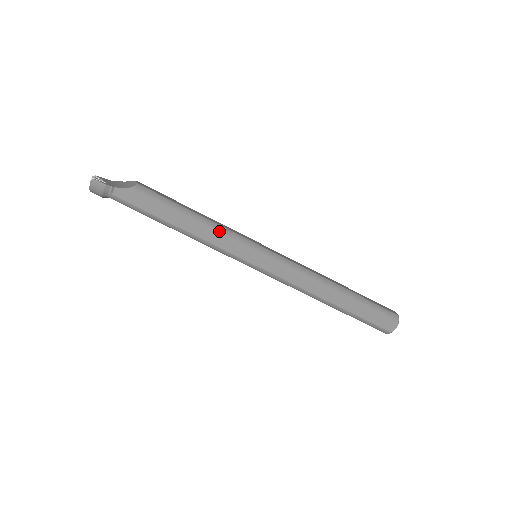
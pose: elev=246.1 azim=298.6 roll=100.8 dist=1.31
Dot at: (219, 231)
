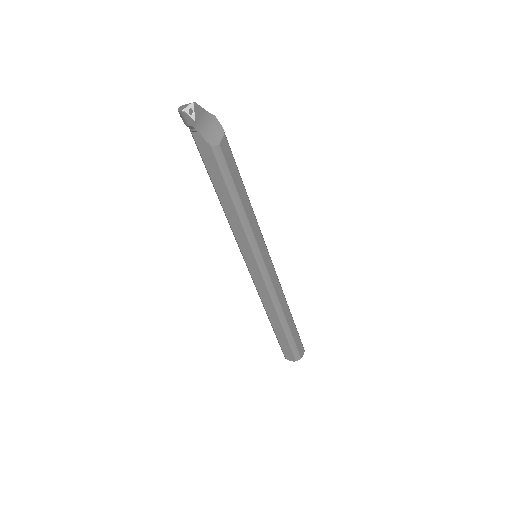
Dot at: (244, 229)
